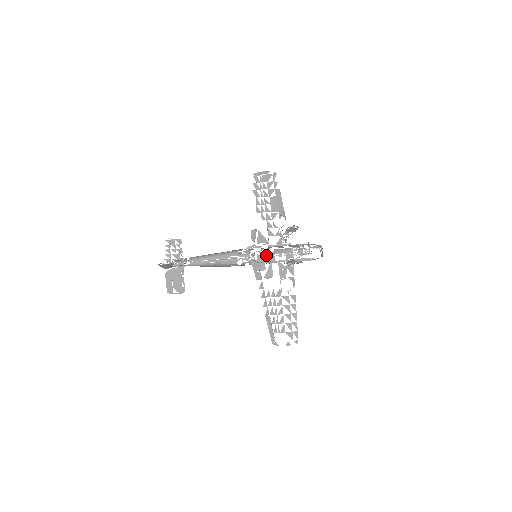
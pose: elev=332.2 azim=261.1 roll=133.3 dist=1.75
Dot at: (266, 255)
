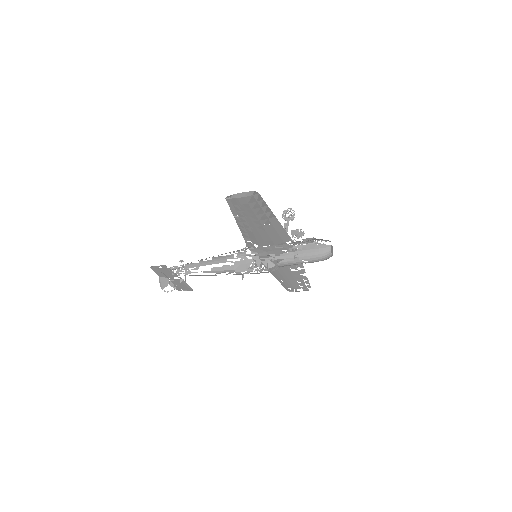
Dot at: occluded
